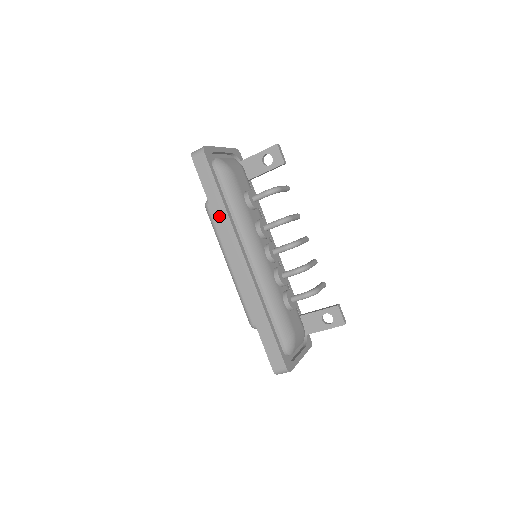
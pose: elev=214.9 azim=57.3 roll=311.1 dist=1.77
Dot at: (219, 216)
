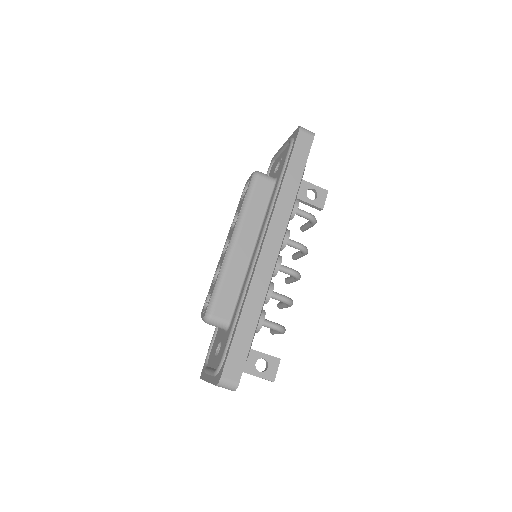
Dot at: (286, 193)
